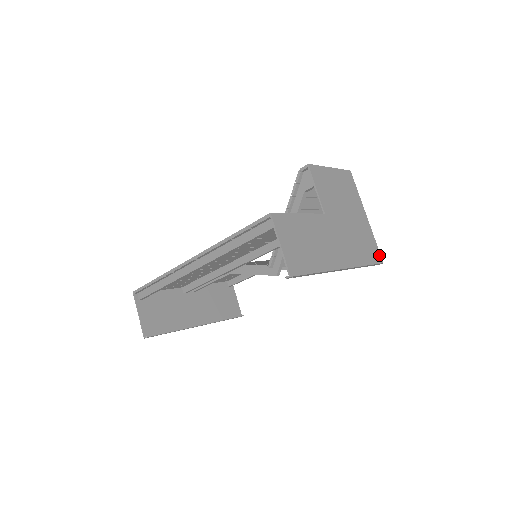
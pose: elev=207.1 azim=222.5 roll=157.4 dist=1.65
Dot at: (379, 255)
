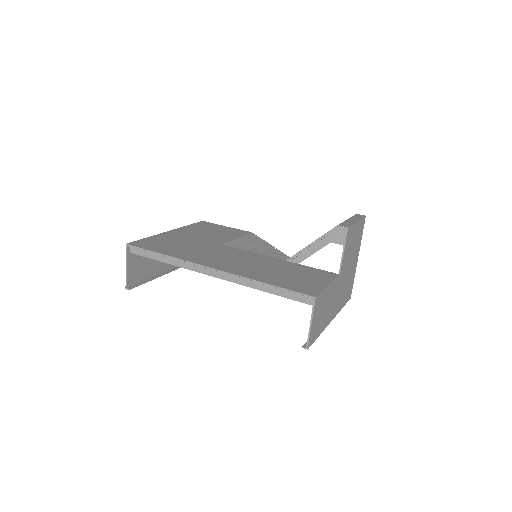
Dot at: (351, 292)
